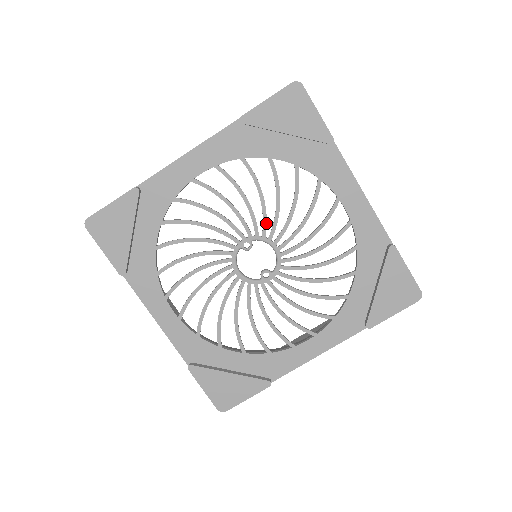
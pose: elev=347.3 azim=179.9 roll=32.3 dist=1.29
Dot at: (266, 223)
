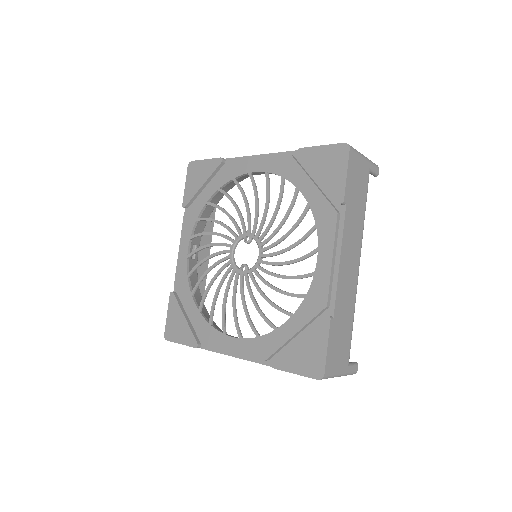
Dot at: (266, 232)
